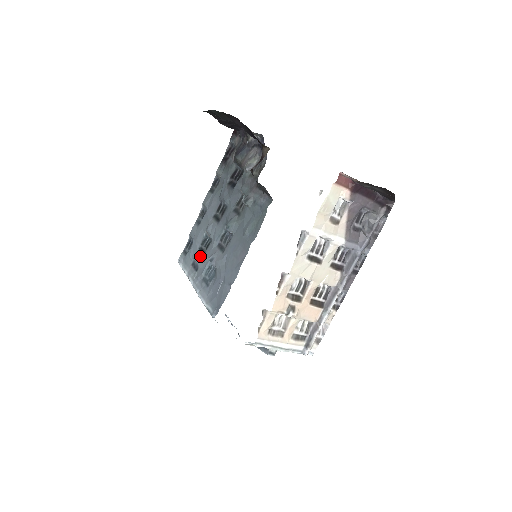
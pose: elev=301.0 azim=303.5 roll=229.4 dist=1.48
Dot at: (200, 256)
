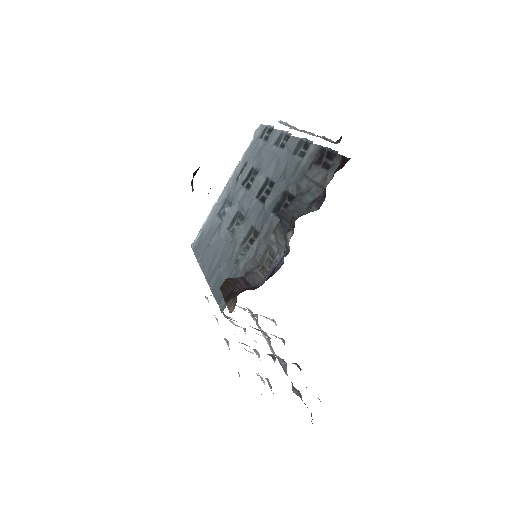
Dot at: (243, 178)
